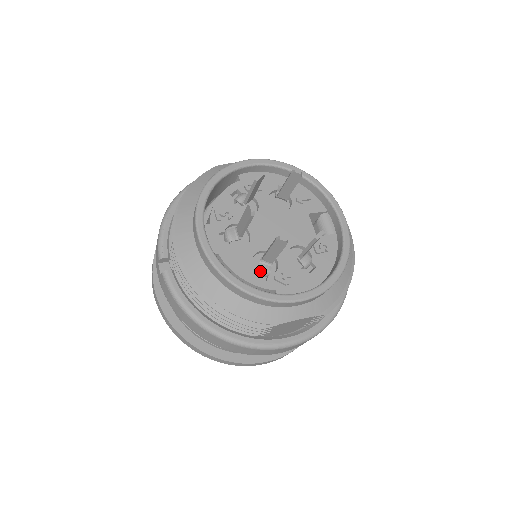
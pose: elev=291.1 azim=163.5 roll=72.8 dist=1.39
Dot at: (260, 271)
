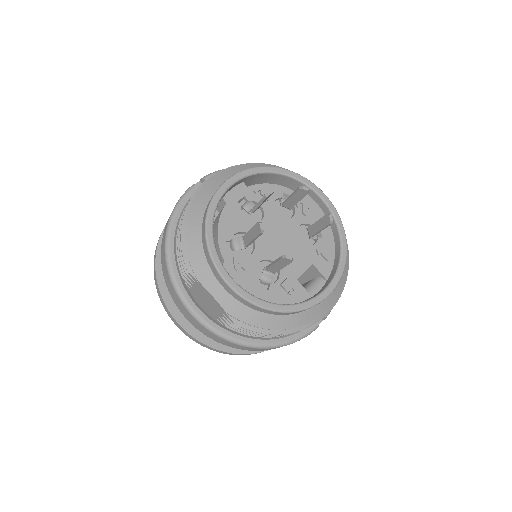
Dot at: (233, 241)
